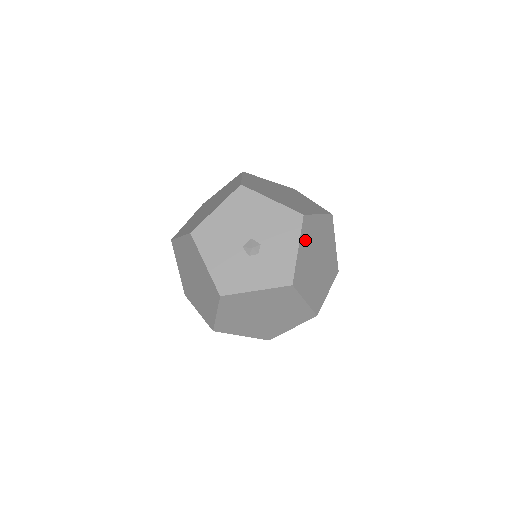
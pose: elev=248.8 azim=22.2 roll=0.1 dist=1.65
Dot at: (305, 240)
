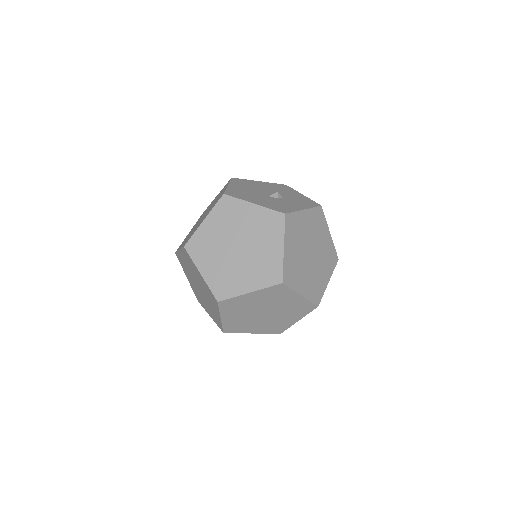
Dot at: occluded
